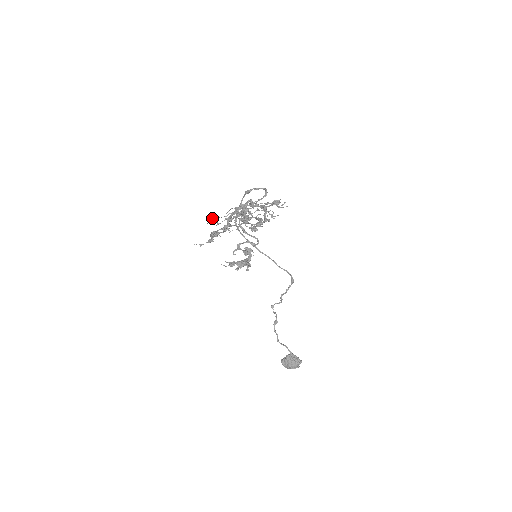
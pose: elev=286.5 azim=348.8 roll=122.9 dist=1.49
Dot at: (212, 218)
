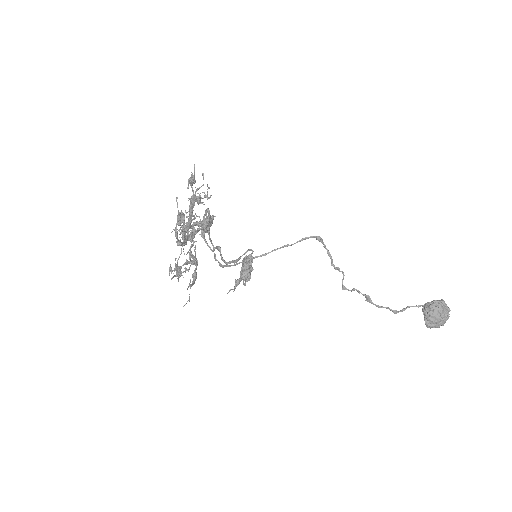
Dot at: (174, 270)
